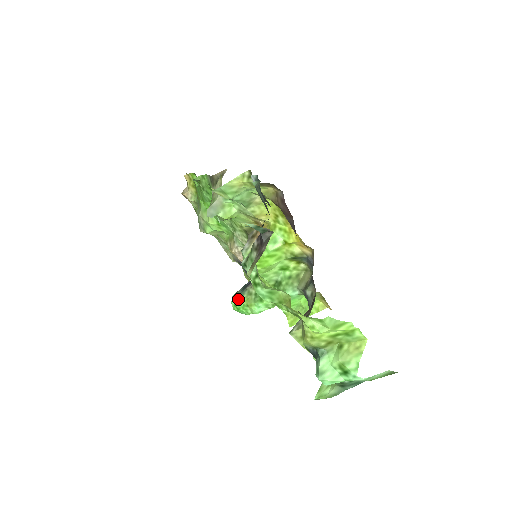
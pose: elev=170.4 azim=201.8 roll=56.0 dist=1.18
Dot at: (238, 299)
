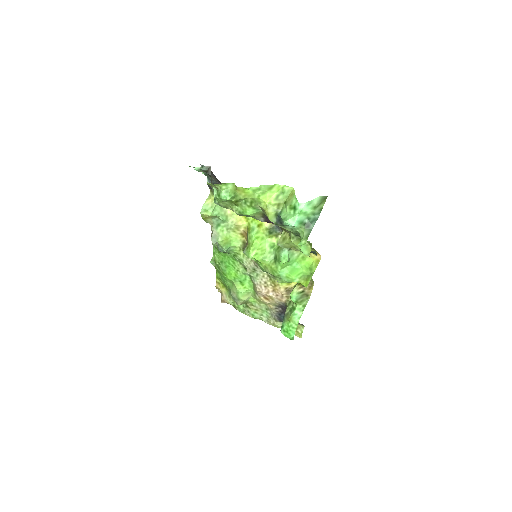
Dot at: (283, 325)
